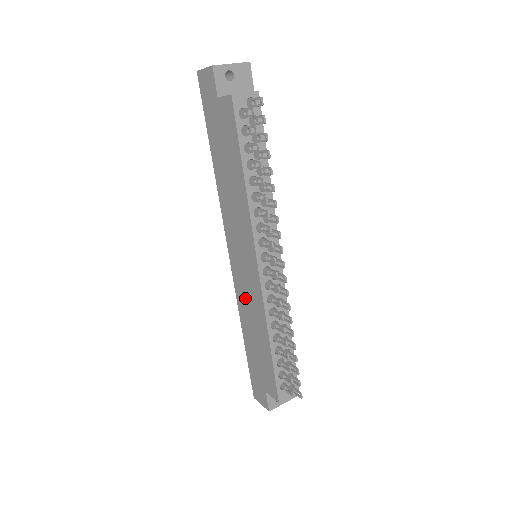
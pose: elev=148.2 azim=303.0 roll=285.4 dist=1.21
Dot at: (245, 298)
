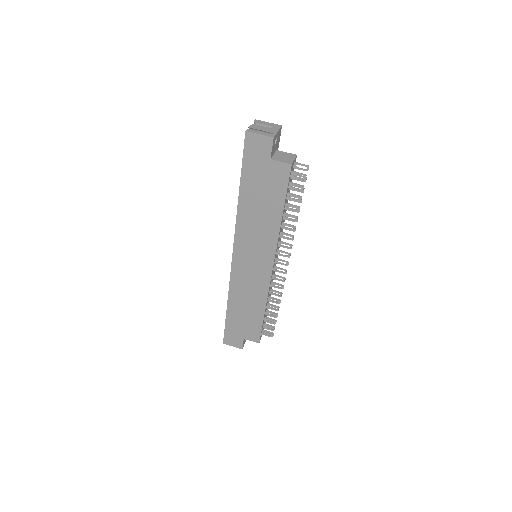
Dot at: (244, 285)
